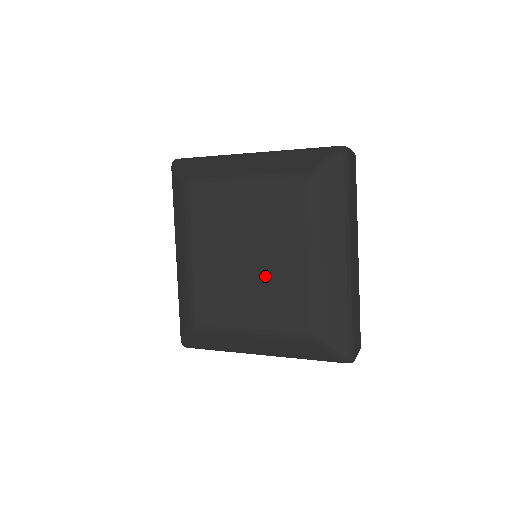
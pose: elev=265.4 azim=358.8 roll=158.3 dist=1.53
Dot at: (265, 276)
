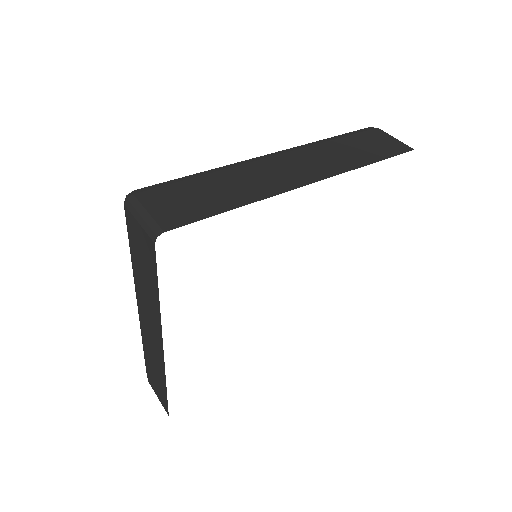
Dot at: occluded
